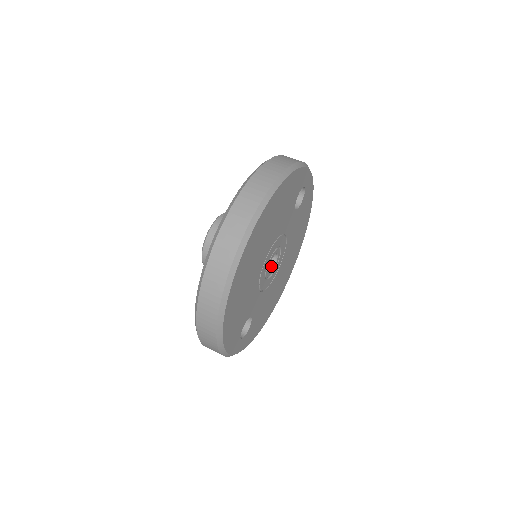
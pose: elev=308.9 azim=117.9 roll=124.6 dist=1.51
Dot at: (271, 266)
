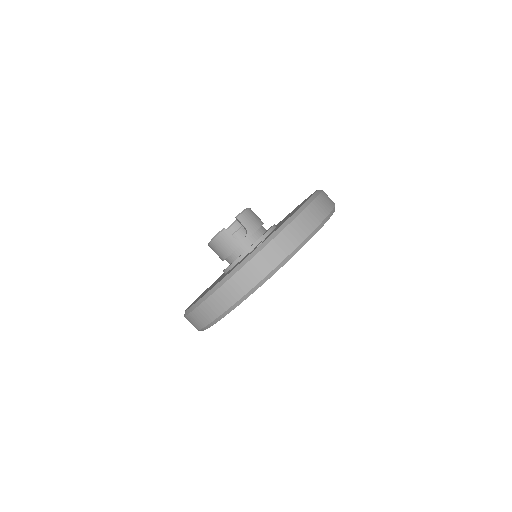
Dot at: occluded
